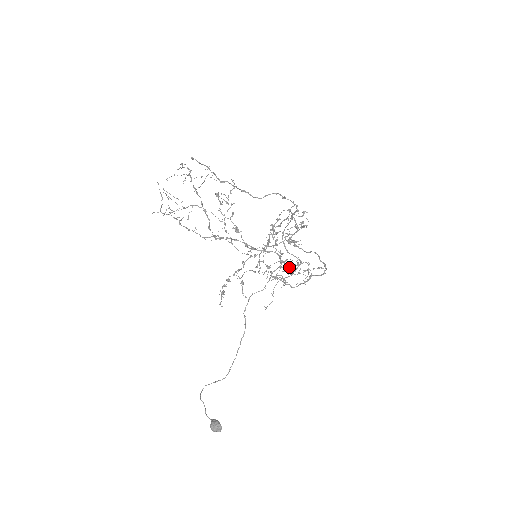
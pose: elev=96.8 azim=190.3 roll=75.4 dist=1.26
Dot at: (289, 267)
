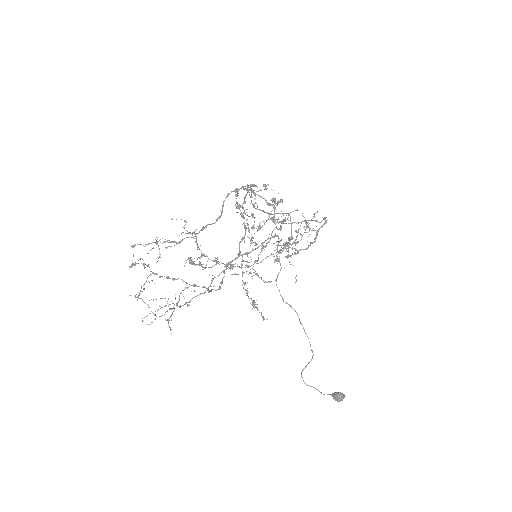
Dot at: occluded
